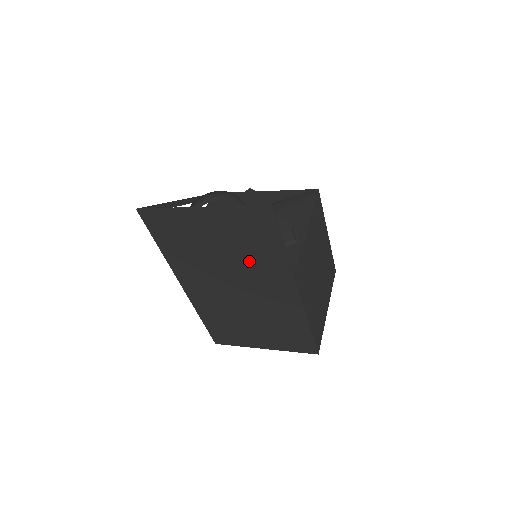
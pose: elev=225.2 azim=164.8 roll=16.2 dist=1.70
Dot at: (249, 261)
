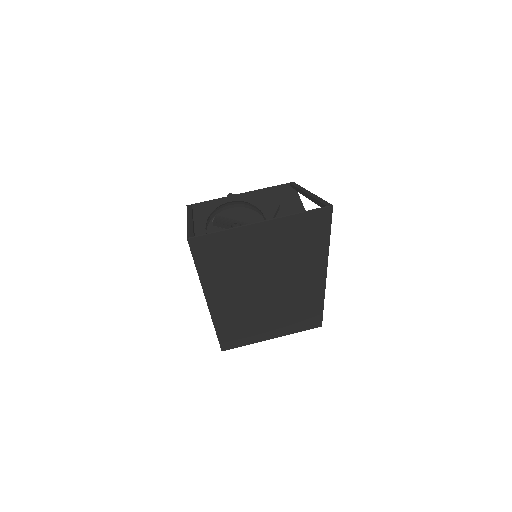
Dot at: (291, 261)
